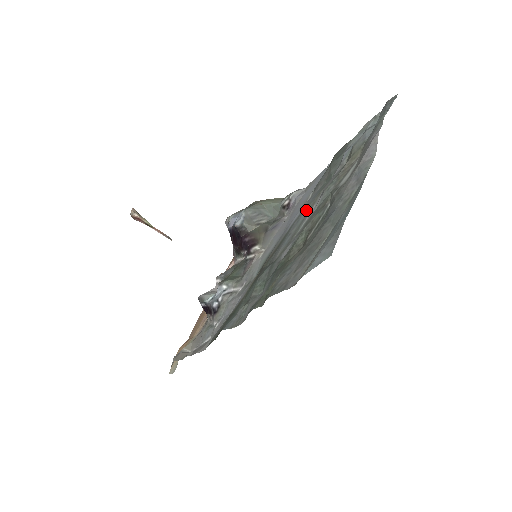
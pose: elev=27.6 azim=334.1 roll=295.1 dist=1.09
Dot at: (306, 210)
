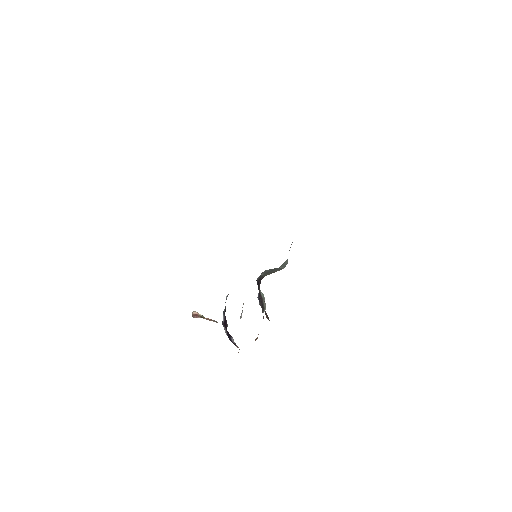
Dot at: occluded
